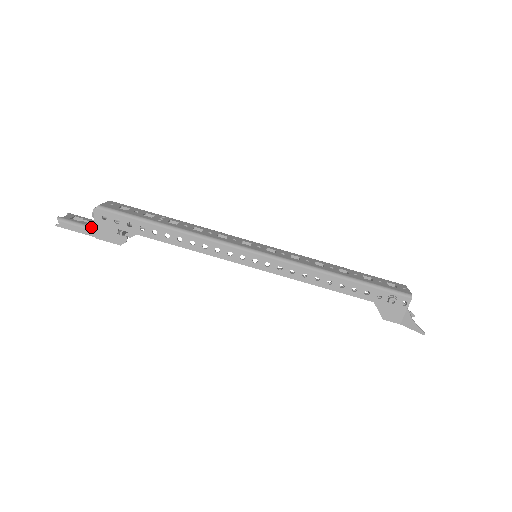
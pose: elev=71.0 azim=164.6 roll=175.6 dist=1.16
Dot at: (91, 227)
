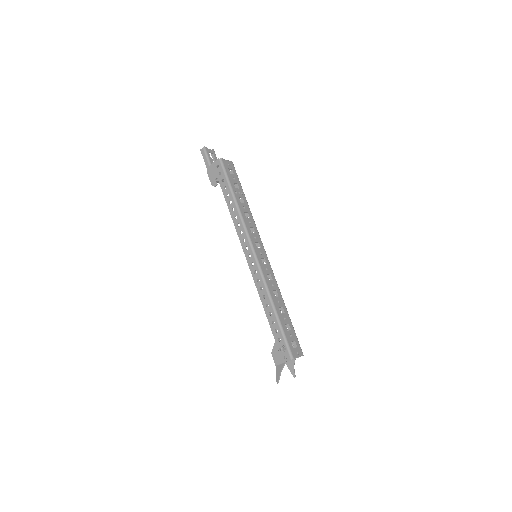
Dot at: (211, 165)
